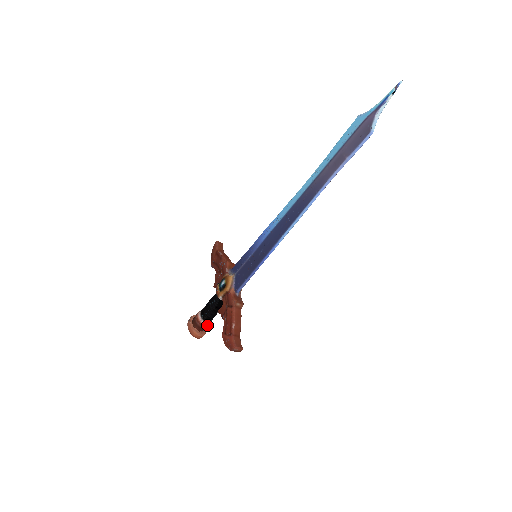
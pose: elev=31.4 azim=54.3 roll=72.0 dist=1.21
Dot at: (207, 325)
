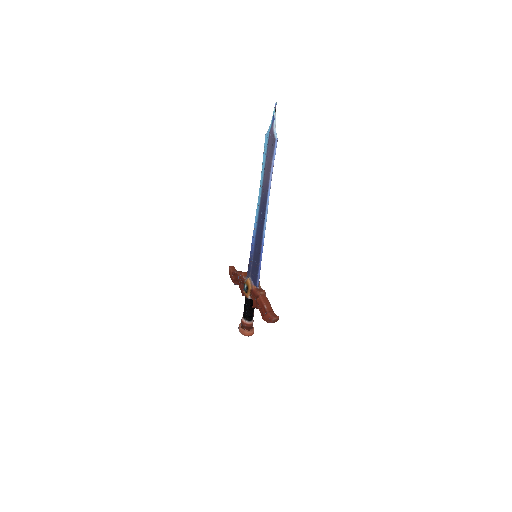
Dot at: (252, 323)
